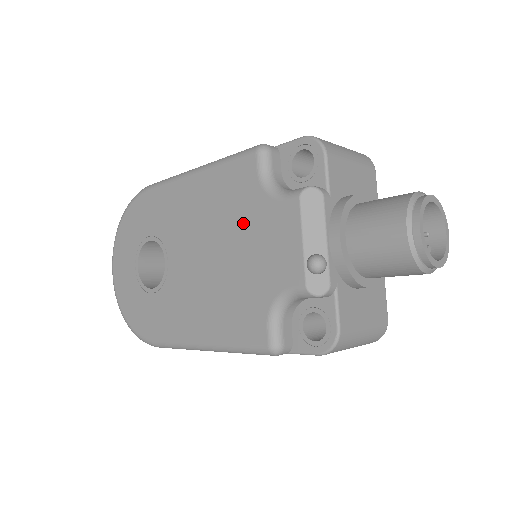
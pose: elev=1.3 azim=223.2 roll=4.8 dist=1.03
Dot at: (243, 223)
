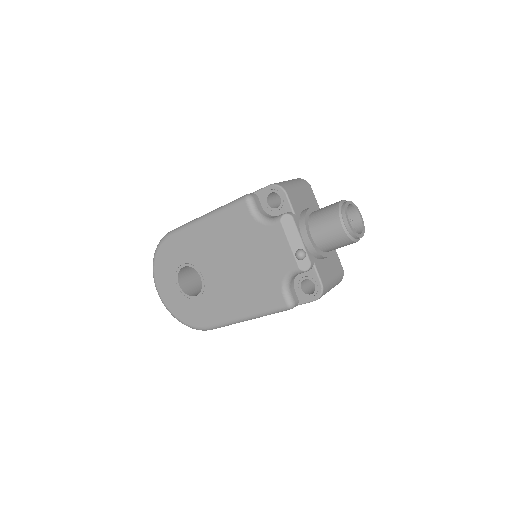
Dot at: (249, 242)
